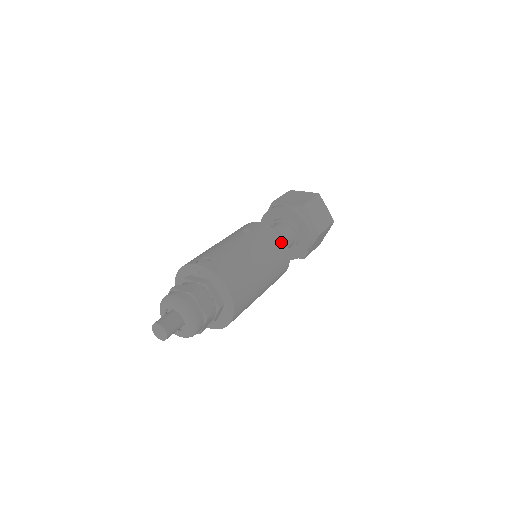
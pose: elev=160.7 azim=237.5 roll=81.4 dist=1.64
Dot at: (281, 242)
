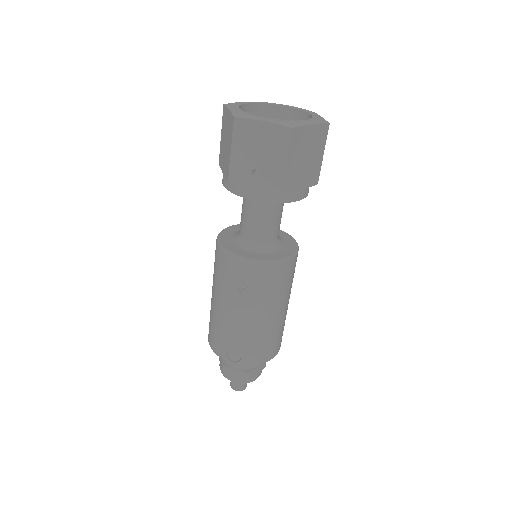
Dot at: (285, 268)
